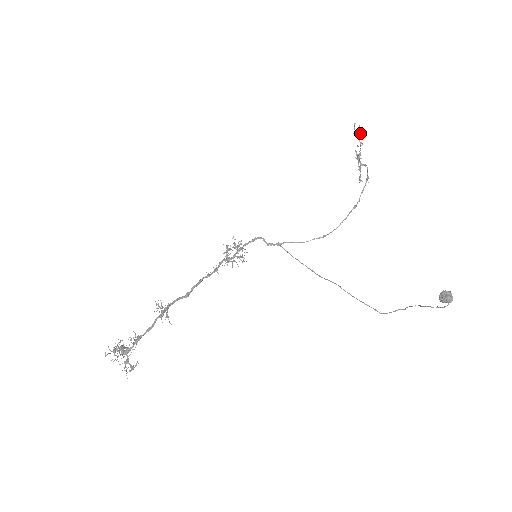
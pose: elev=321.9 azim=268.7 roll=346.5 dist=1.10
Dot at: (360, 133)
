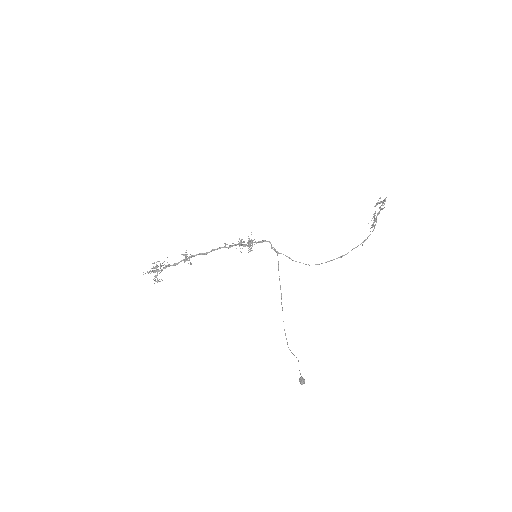
Dot at: (384, 203)
